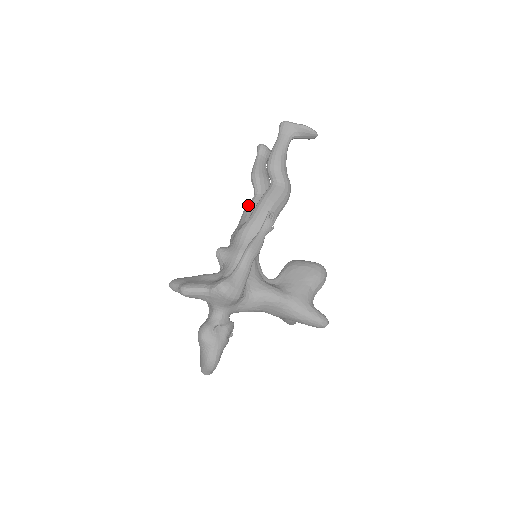
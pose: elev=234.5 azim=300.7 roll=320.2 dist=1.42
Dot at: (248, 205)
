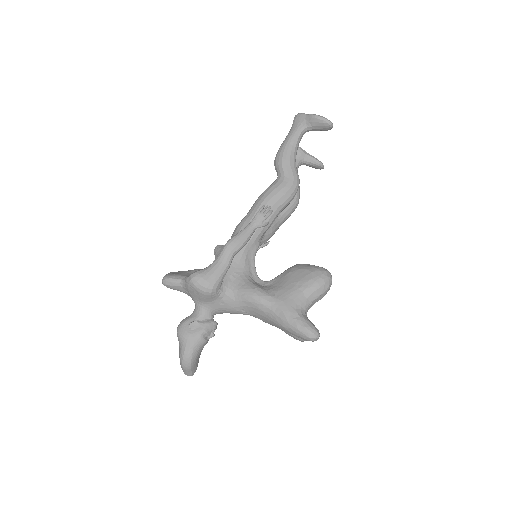
Dot at: occluded
